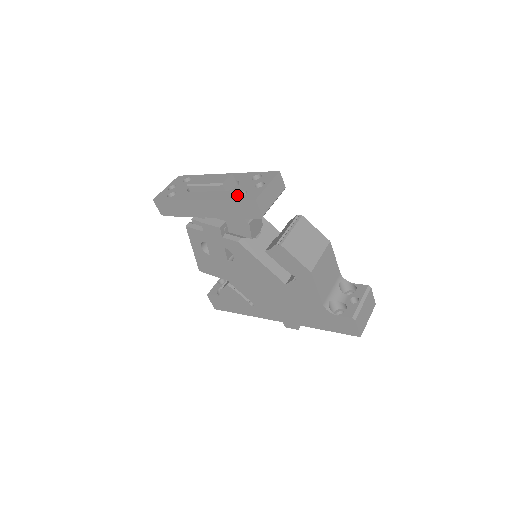
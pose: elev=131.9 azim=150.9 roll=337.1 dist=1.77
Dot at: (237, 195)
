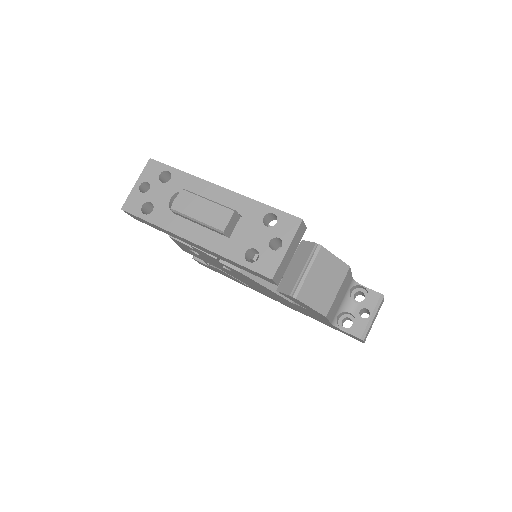
Dot at: (245, 254)
